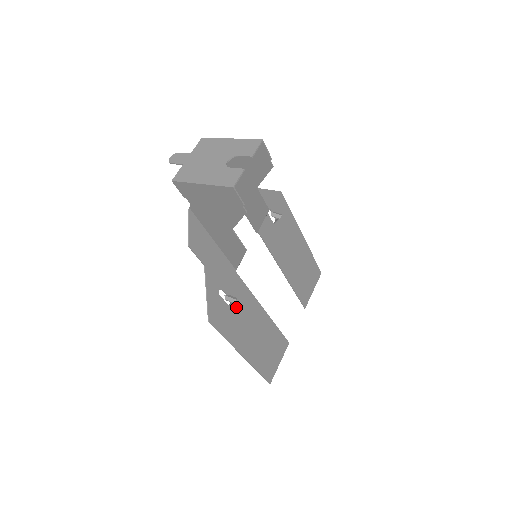
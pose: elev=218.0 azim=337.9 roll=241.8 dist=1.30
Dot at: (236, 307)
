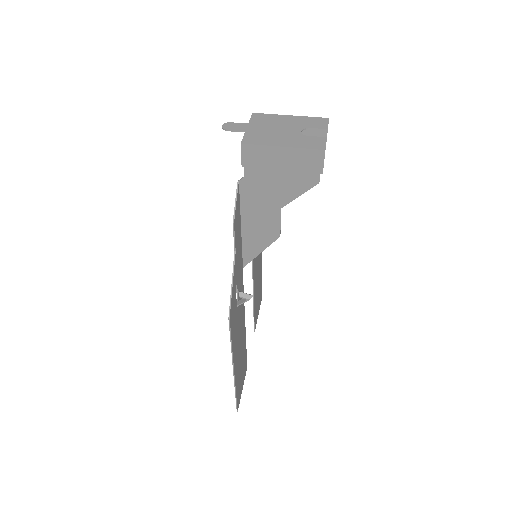
Dot at: (238, 310)
